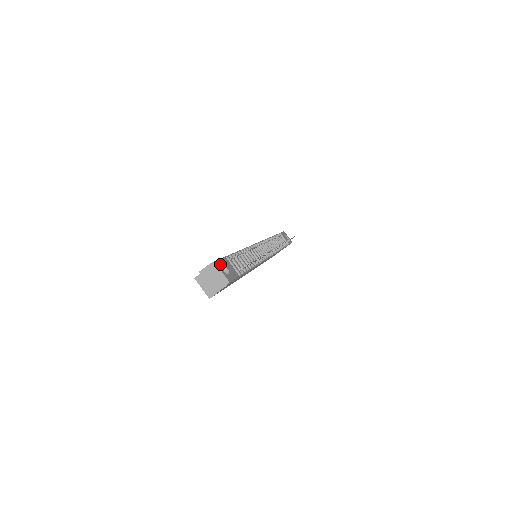
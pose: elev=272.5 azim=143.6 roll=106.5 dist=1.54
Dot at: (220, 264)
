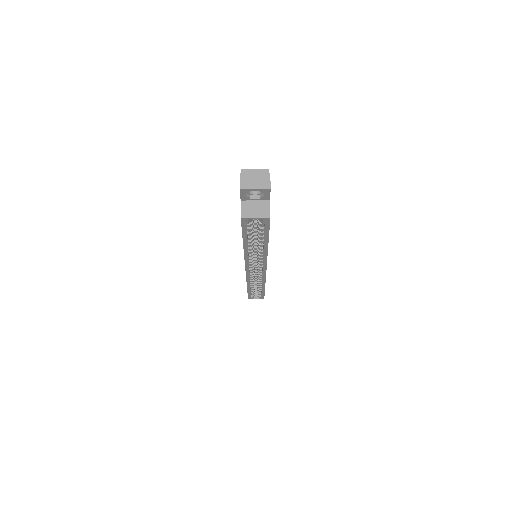
Dot at: occluded
